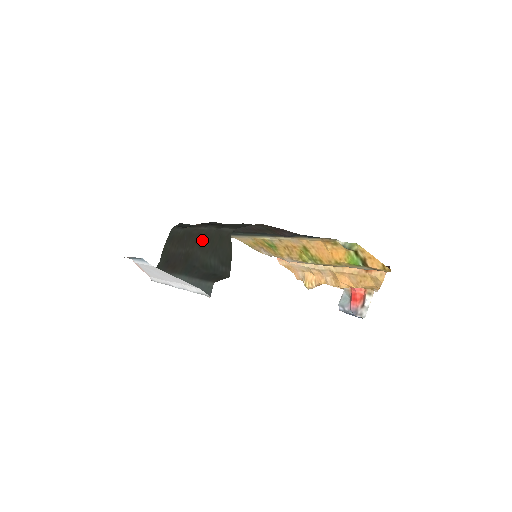
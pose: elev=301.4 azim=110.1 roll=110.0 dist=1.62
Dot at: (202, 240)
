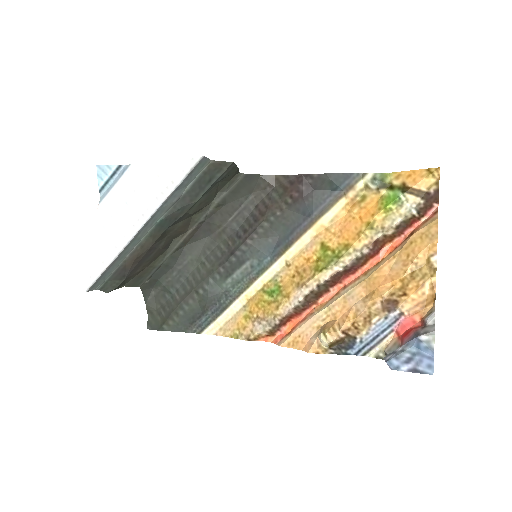
Dot at: (194, 214)
